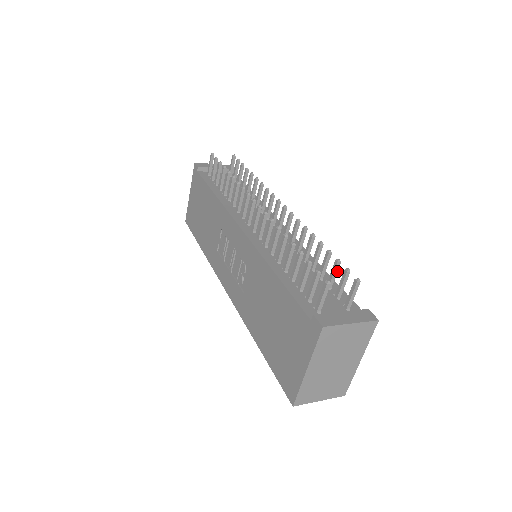
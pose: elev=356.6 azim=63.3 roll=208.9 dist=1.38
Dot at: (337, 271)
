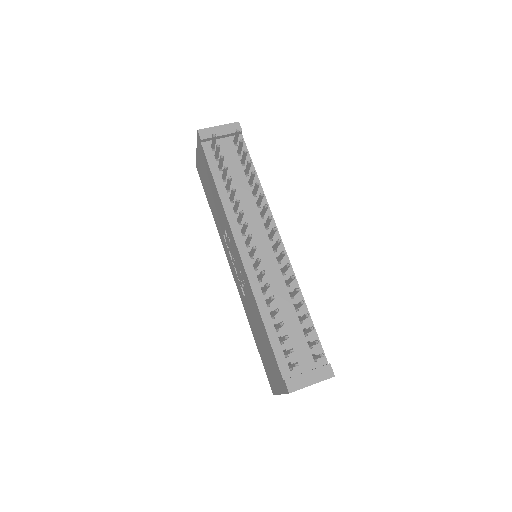
Dot at: occluded
